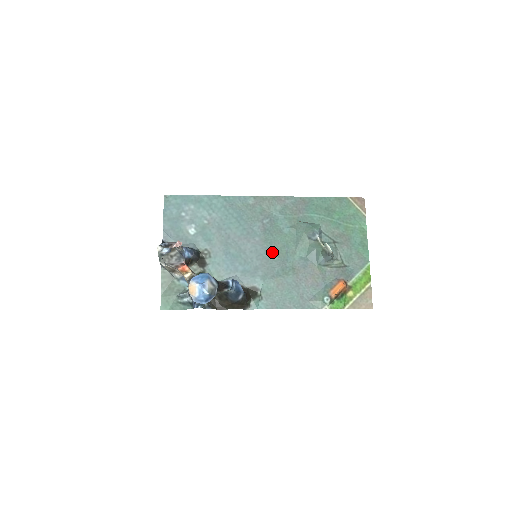
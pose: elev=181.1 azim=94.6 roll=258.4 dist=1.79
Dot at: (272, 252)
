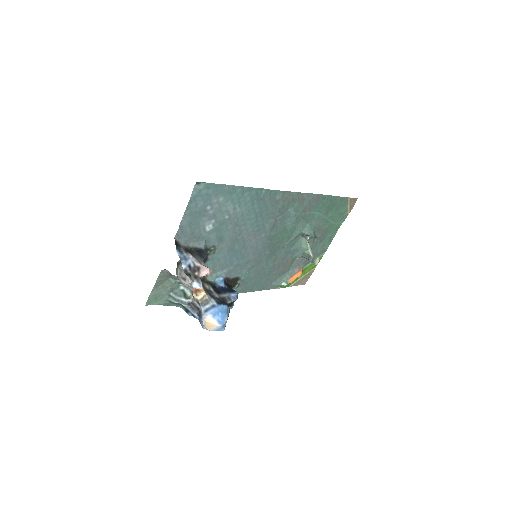
Dot at: (268, 247)
